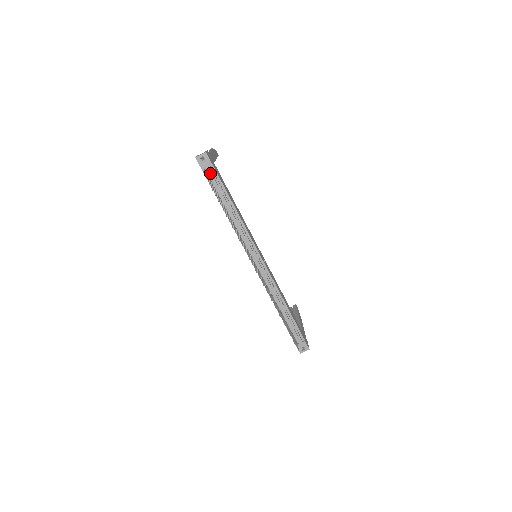
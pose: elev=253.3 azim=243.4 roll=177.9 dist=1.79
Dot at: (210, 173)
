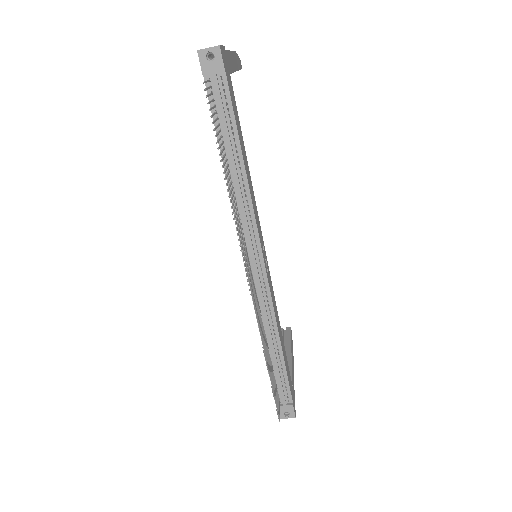
Dot at: (217, 89)
